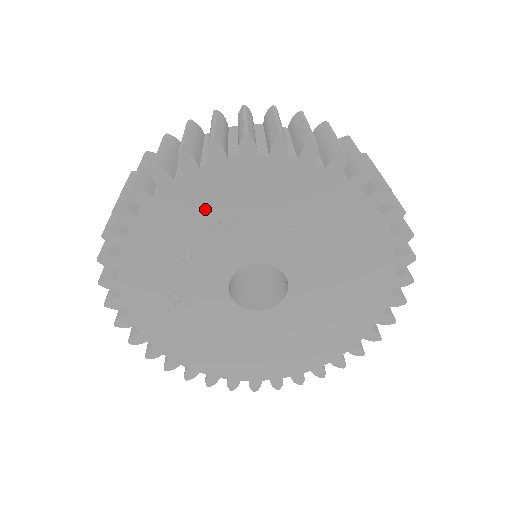
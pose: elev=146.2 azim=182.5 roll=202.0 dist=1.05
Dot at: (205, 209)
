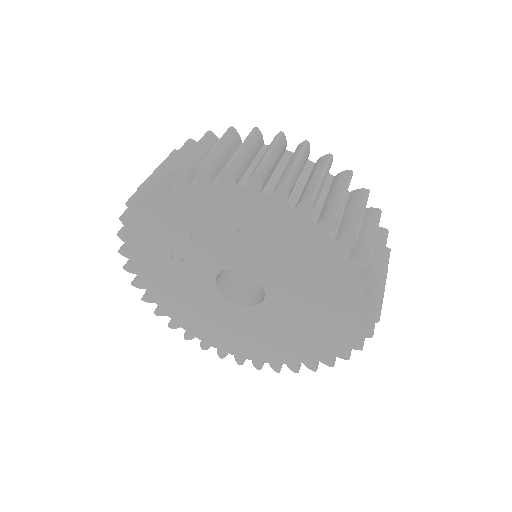
Dot at: (243, 219)
